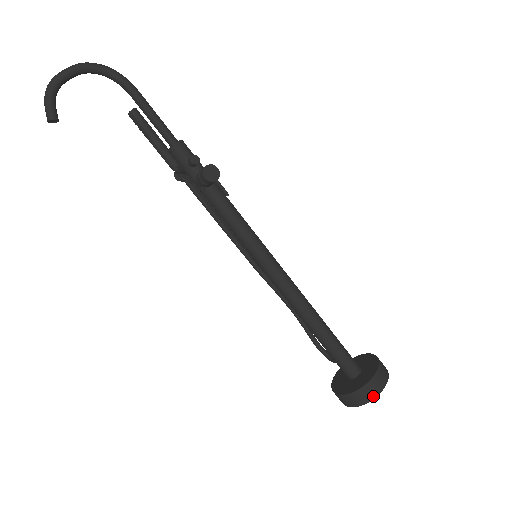
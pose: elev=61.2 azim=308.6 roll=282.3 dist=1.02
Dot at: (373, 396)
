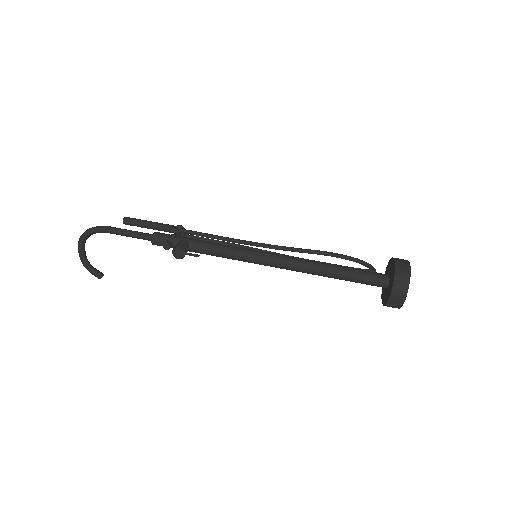
Dot at: (401, 304)
